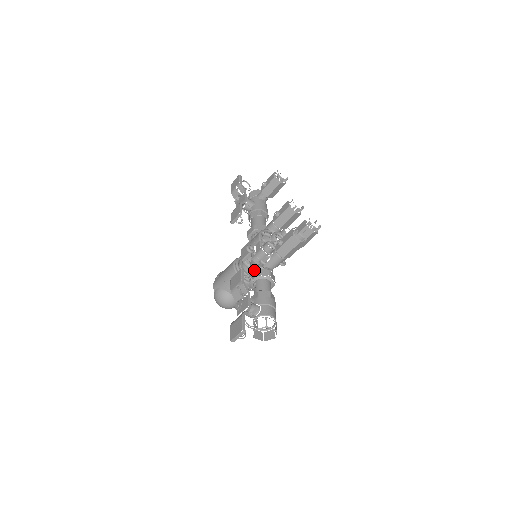
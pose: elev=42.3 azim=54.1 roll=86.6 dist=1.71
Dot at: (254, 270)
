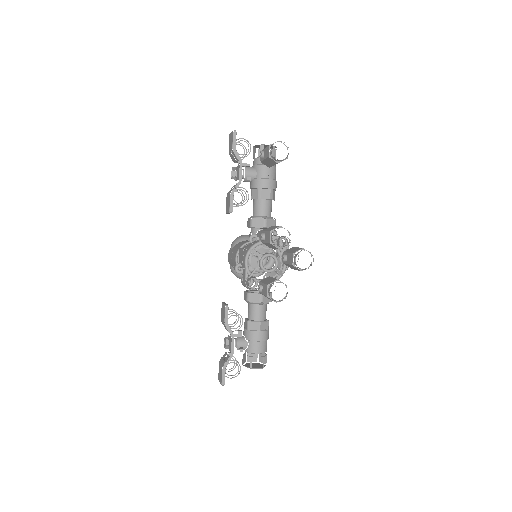
Dot at: (247, 288)
